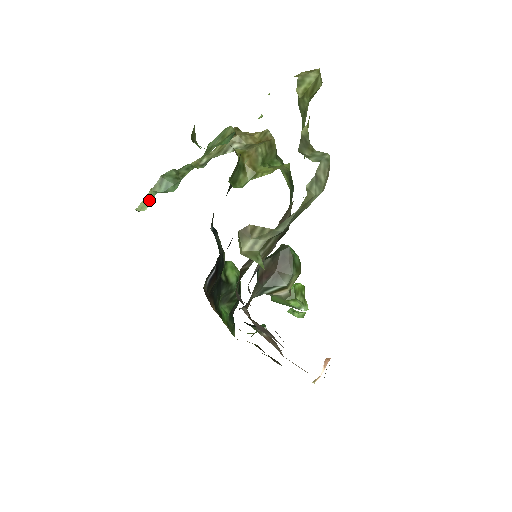
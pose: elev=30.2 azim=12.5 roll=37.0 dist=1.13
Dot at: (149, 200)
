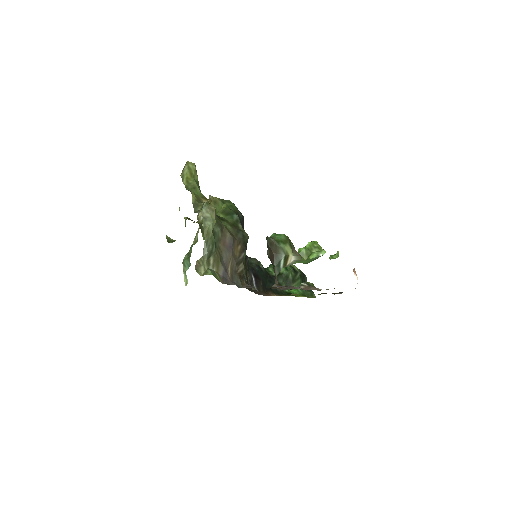
Dot at: (186, 277)
